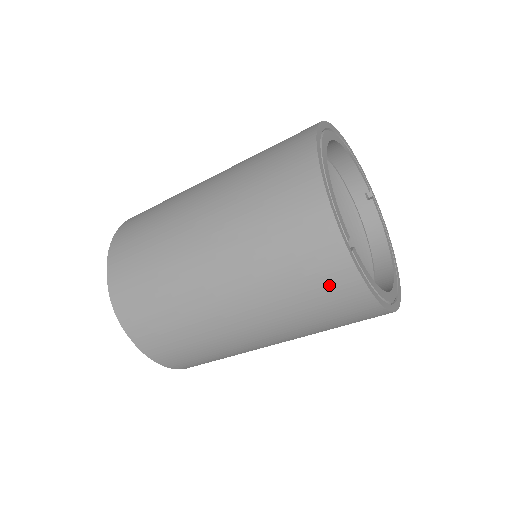
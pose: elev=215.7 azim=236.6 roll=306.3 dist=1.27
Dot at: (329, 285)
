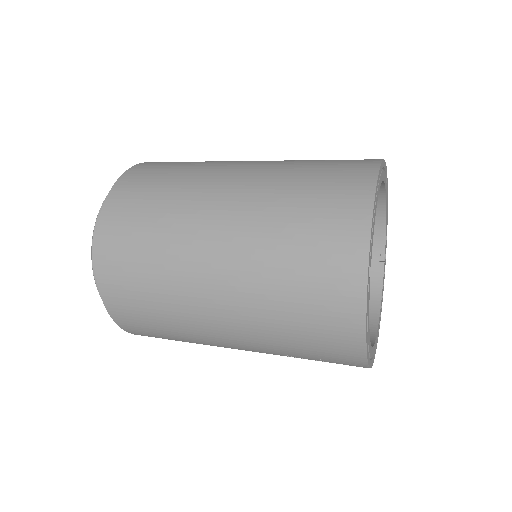
Dot at: (330, 301)
